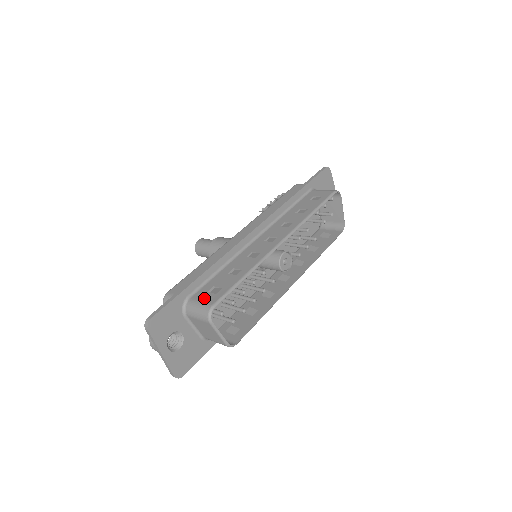
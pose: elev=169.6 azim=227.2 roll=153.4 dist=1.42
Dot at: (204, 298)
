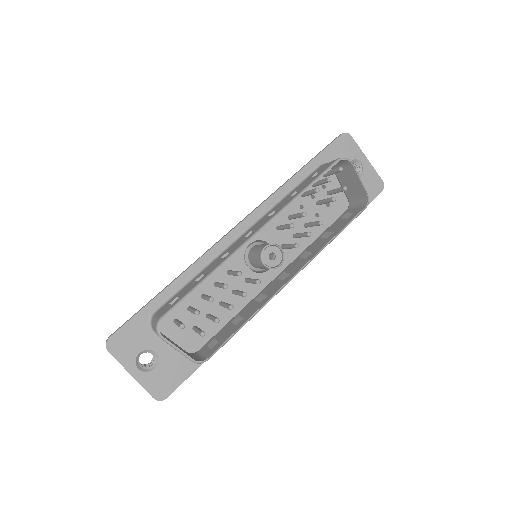
Dot at: (162, 311)
